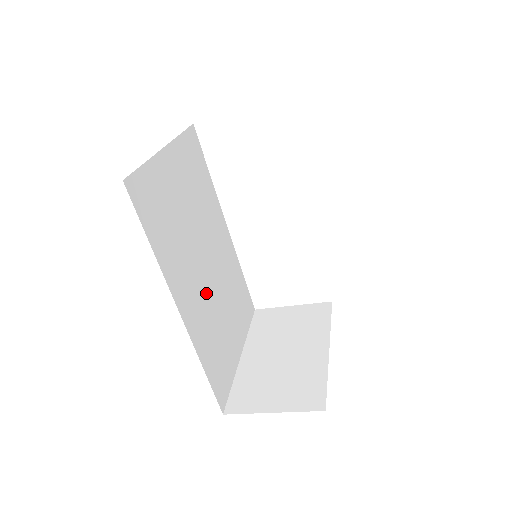
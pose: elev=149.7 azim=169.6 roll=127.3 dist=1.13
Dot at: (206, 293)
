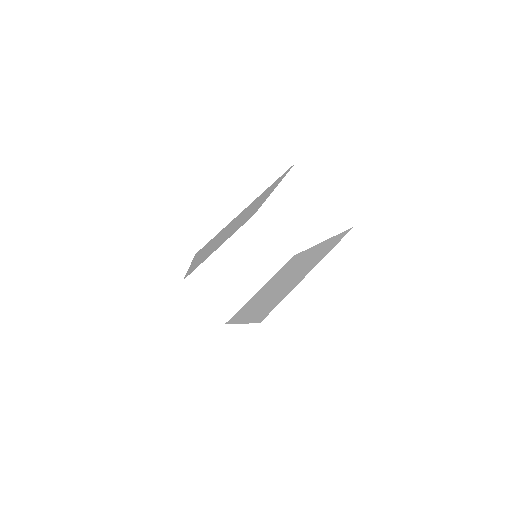
Dot at: occluded
